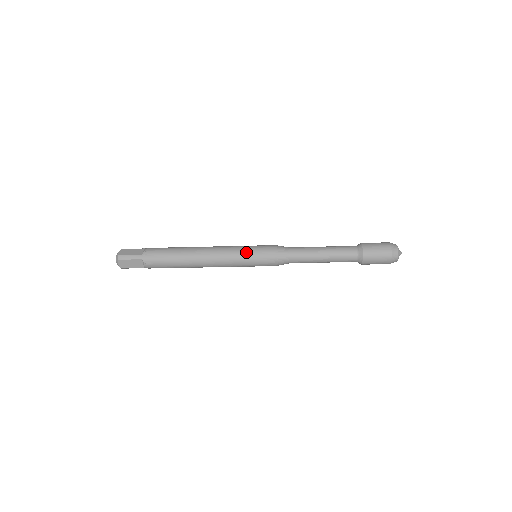
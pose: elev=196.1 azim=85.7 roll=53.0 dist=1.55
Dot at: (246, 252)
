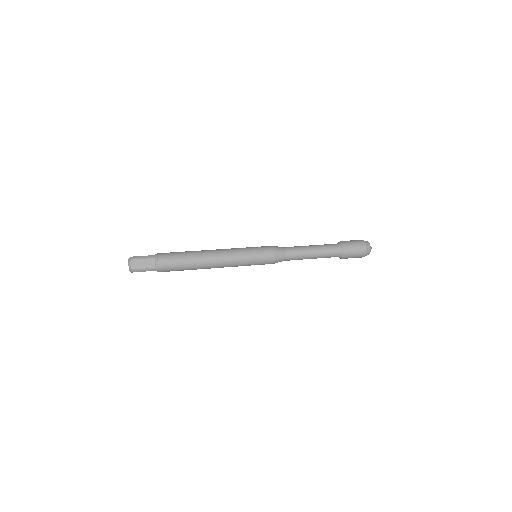
Dot at: (250, 261)
